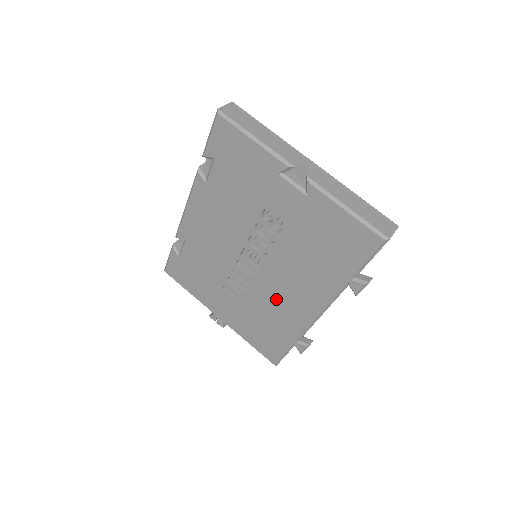
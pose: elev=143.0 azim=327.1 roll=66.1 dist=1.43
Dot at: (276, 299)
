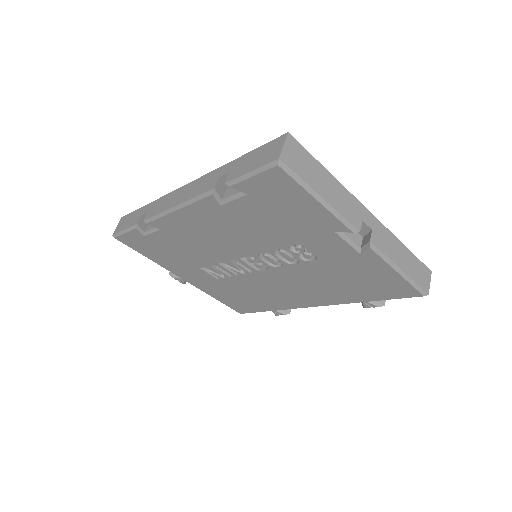
Dot at: (269, 289)
